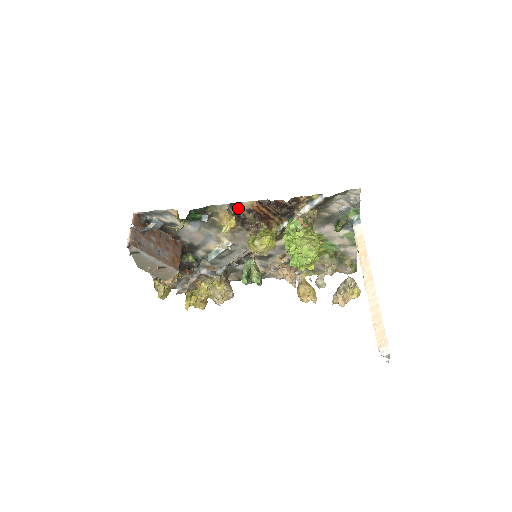
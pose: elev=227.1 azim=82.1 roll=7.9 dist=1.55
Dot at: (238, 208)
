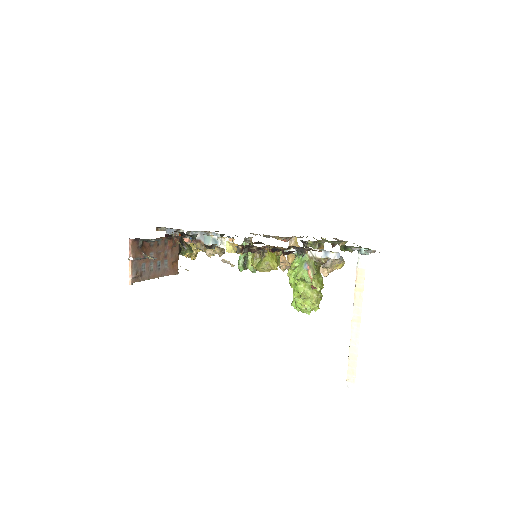
Dot at: occluded
